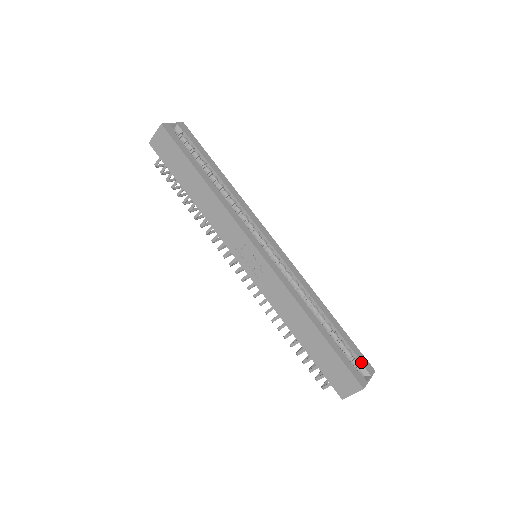
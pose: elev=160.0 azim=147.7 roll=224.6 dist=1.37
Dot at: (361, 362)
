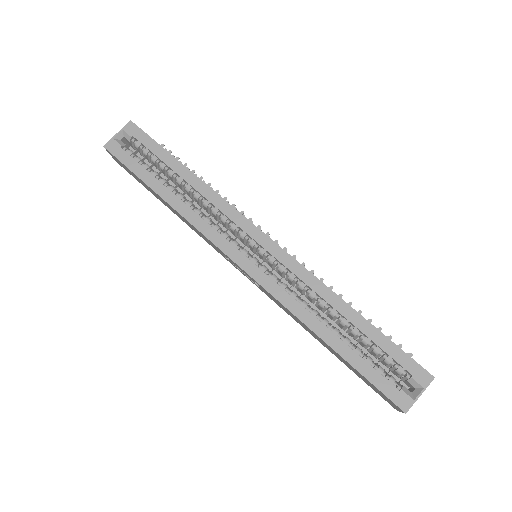
Dot at: (407, 372)
